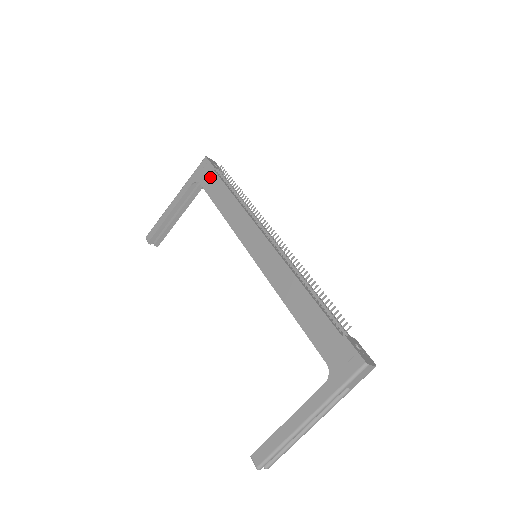
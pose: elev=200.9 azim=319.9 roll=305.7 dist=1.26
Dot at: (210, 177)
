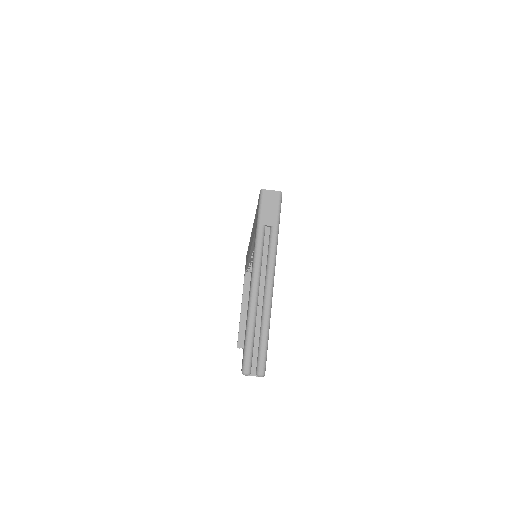
Dot at: (246, 259)
